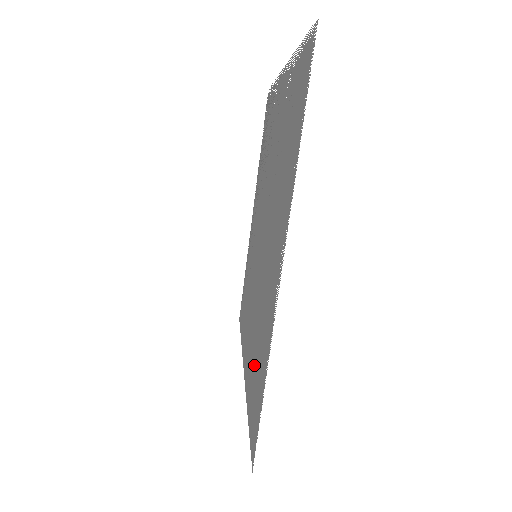
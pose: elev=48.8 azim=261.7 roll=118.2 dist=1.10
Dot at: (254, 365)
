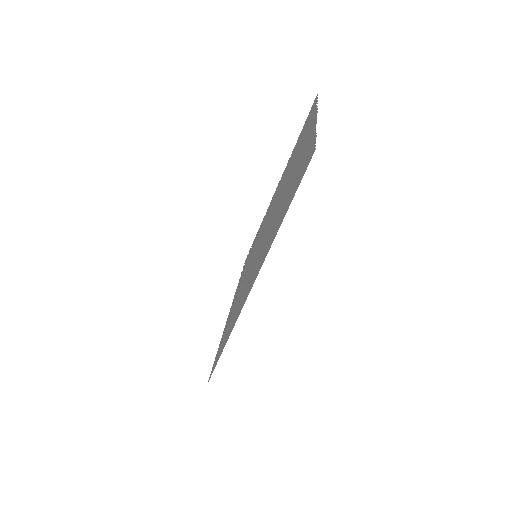
Dot at: (286, 200)
